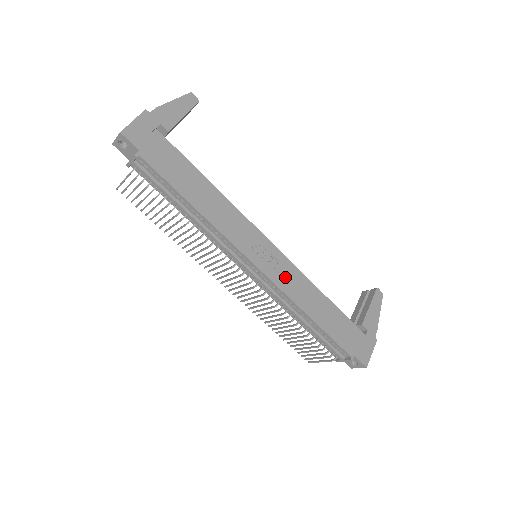
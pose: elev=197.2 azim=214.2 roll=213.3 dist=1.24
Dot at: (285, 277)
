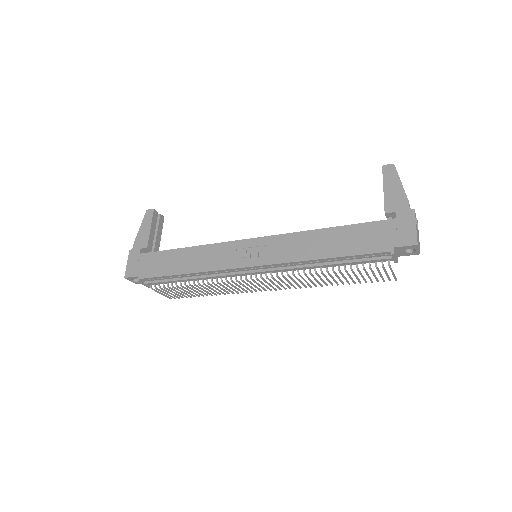
Dot at: (278, 251)
